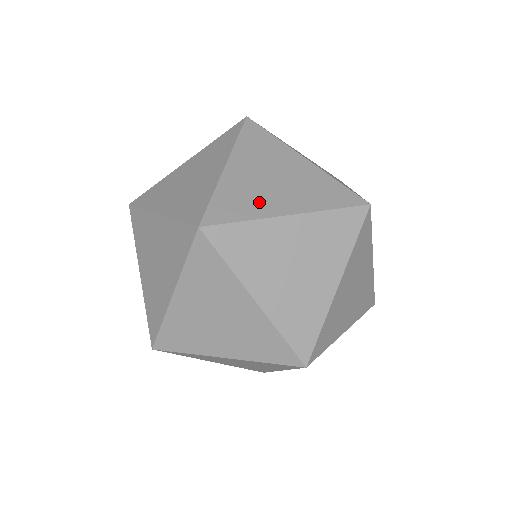
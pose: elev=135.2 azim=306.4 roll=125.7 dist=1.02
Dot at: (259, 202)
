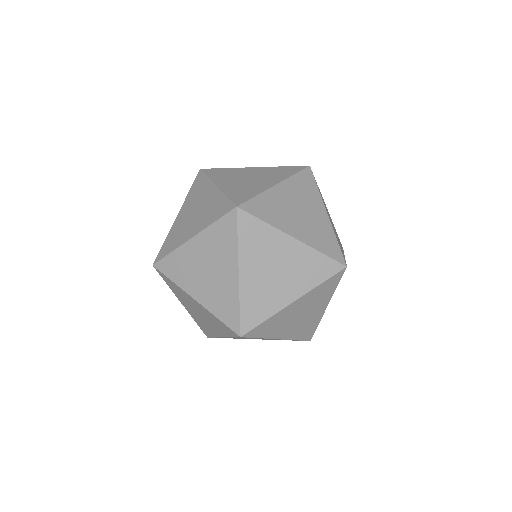
Dot at: (255, 187)
